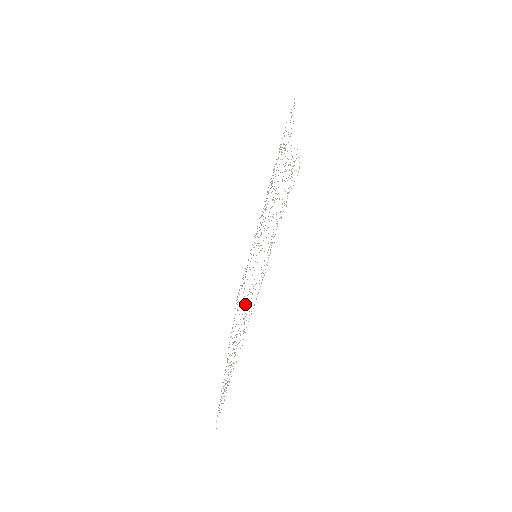
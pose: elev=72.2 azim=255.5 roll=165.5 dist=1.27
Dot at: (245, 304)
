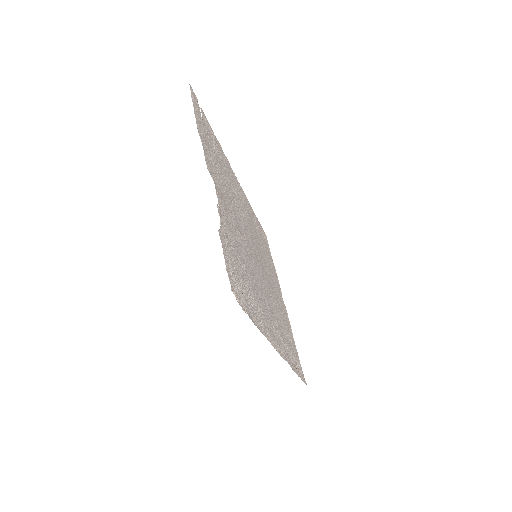
Dot at: (271, 303)
